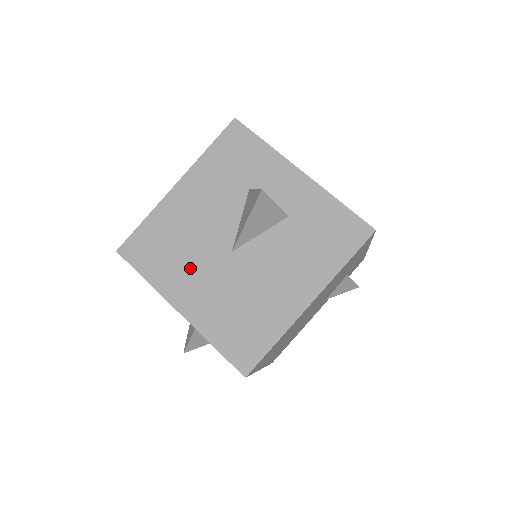
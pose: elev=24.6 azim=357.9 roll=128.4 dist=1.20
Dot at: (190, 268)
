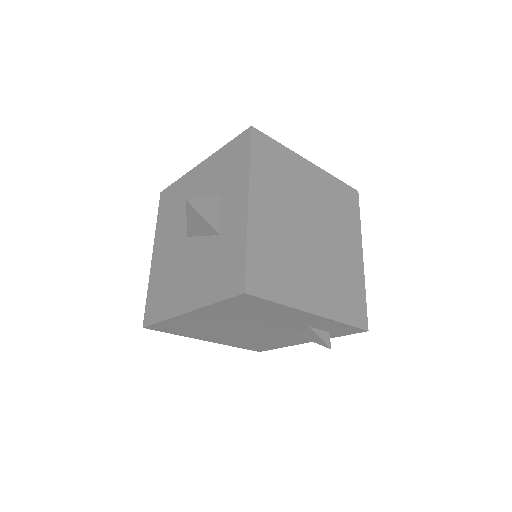
Dot at: (170, 231)
